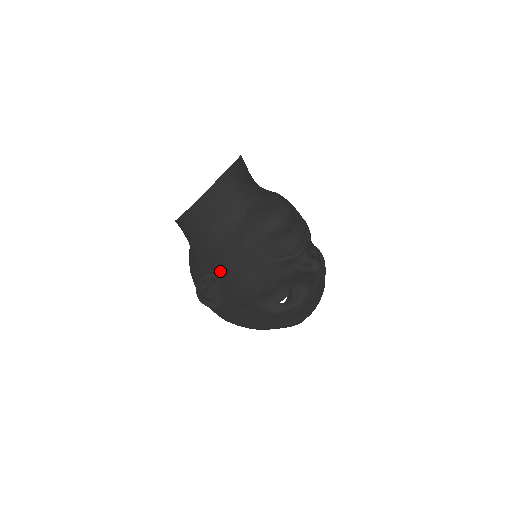
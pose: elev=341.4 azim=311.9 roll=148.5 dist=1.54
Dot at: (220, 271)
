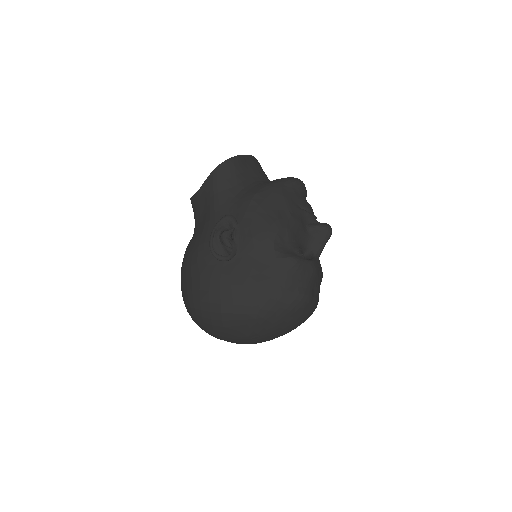
Dot at: (245, 211)
